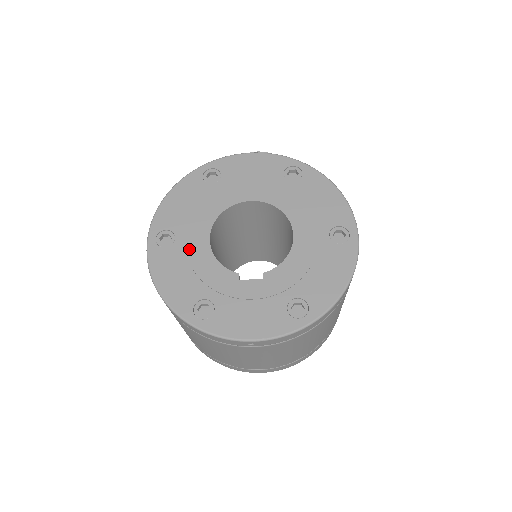
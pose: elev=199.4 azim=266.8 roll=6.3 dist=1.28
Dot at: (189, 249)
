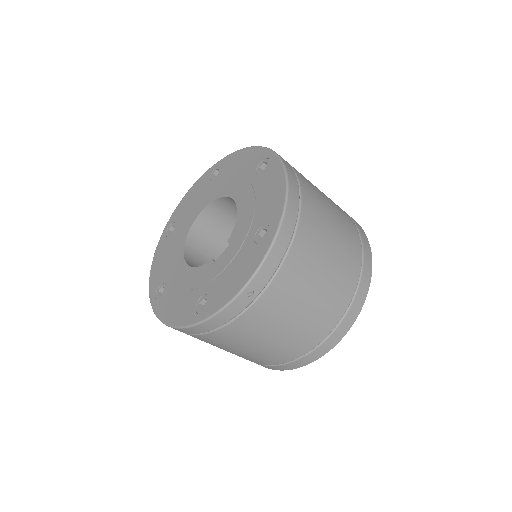
Dot at: (176, 281)
